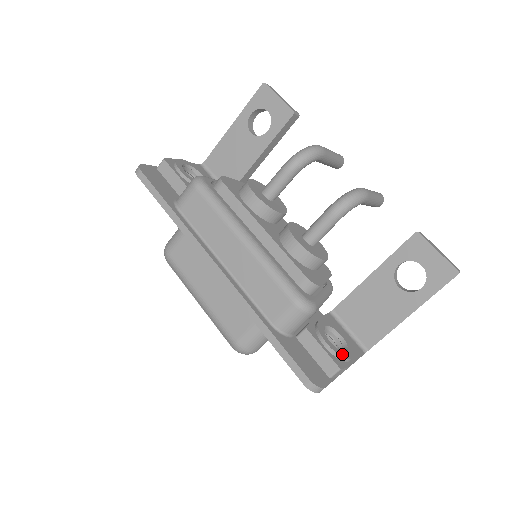
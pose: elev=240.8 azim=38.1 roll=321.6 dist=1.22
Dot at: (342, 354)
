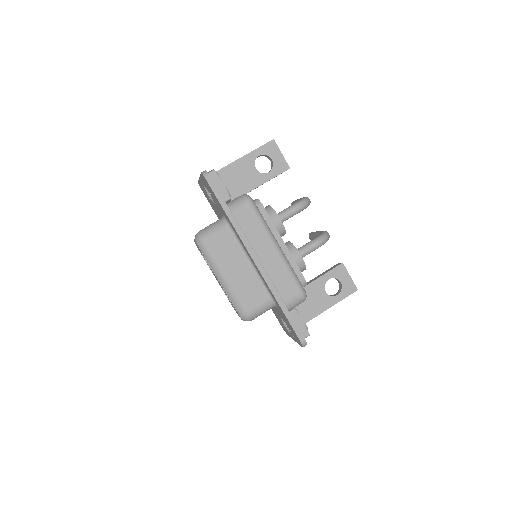
Dot at: (306, 327)
